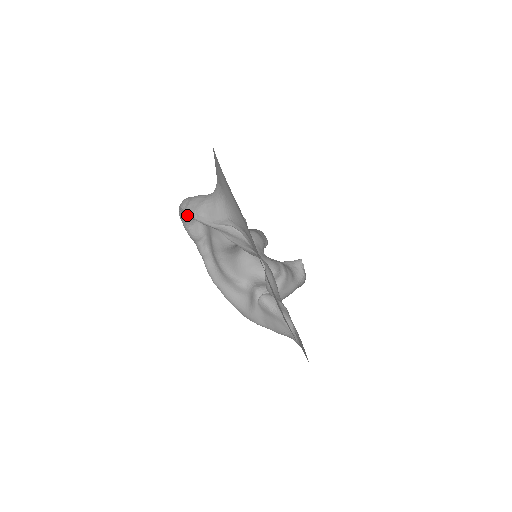
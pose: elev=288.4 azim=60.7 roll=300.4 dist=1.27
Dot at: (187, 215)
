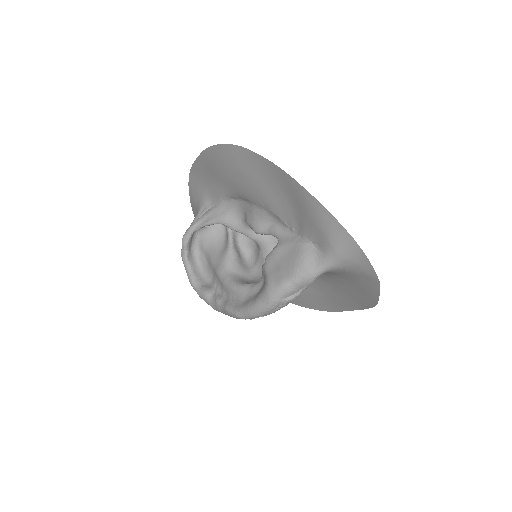
Dot at: (194, 275)
